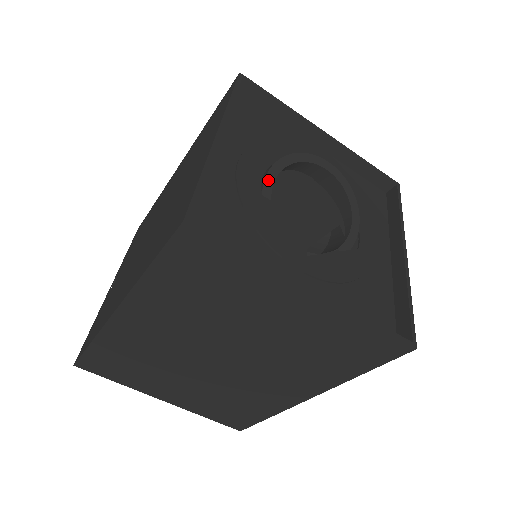
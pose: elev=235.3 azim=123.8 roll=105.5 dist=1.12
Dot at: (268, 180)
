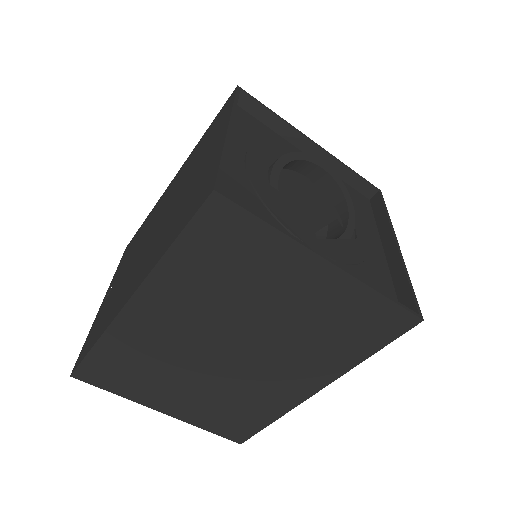
Dot at: (274, 173)
